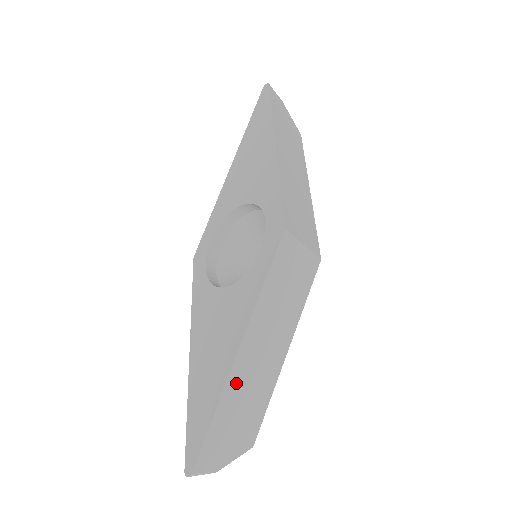
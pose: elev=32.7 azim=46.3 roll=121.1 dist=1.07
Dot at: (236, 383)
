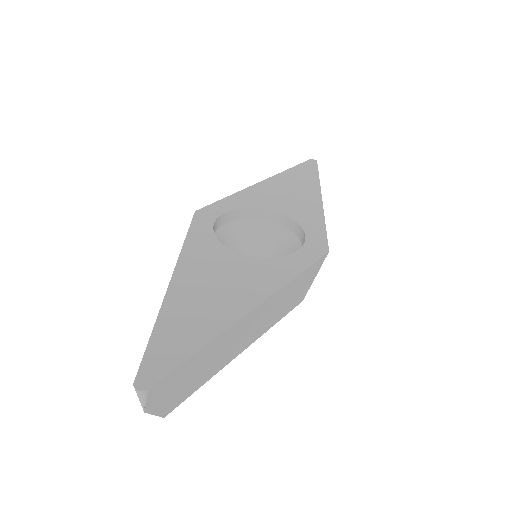
Dot at: (228, 336)
